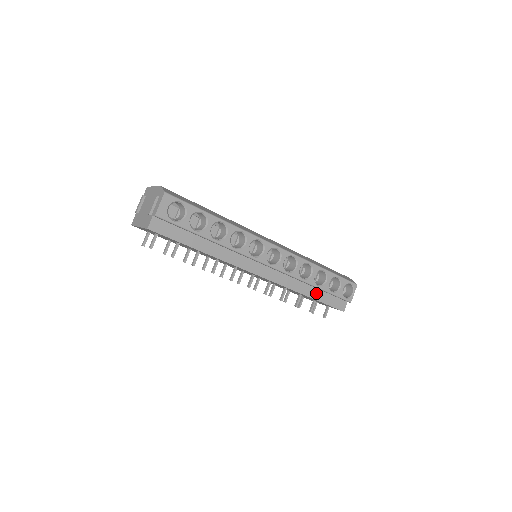
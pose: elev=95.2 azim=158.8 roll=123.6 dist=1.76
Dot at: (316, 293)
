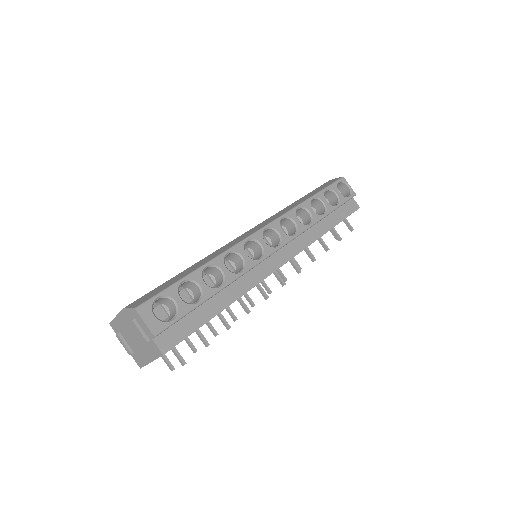
Dot at: (329, 221)
